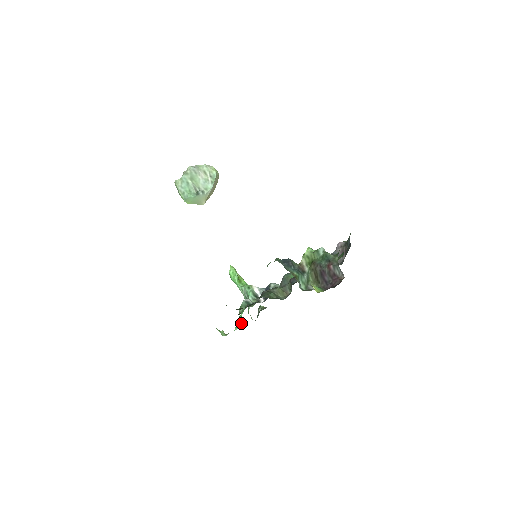
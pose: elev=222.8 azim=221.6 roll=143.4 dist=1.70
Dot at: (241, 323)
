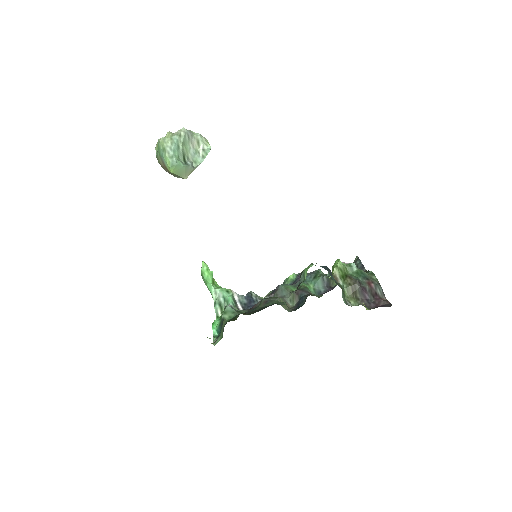
Dot at: (218, 332)
